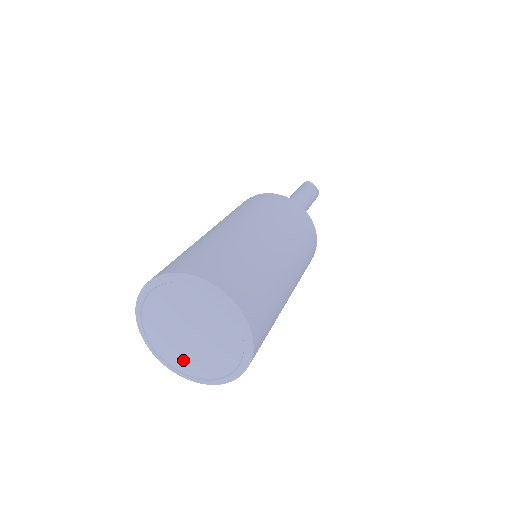
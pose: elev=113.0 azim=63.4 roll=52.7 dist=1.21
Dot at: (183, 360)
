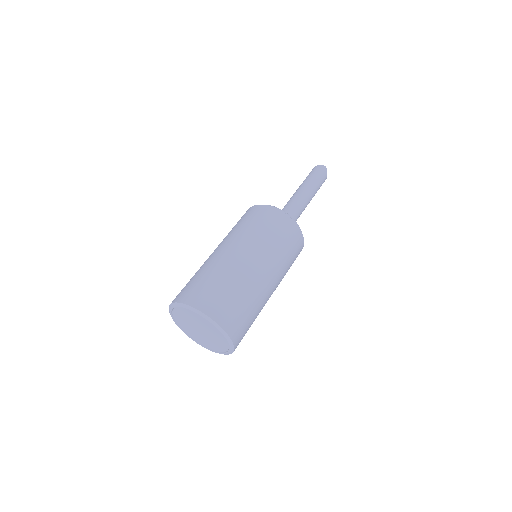
Dot at: (186, 328)
